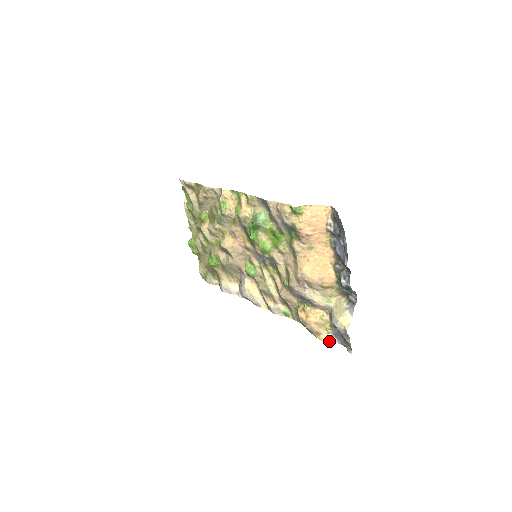
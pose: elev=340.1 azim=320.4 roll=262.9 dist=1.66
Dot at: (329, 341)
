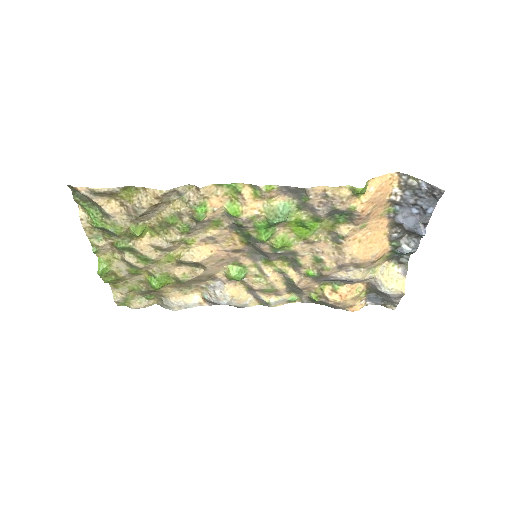
Dot at: occluded
